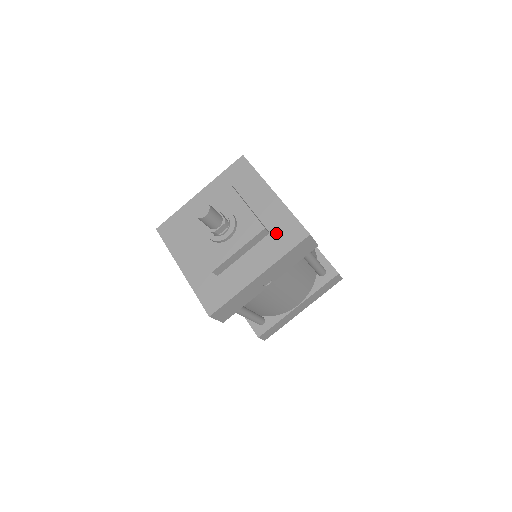
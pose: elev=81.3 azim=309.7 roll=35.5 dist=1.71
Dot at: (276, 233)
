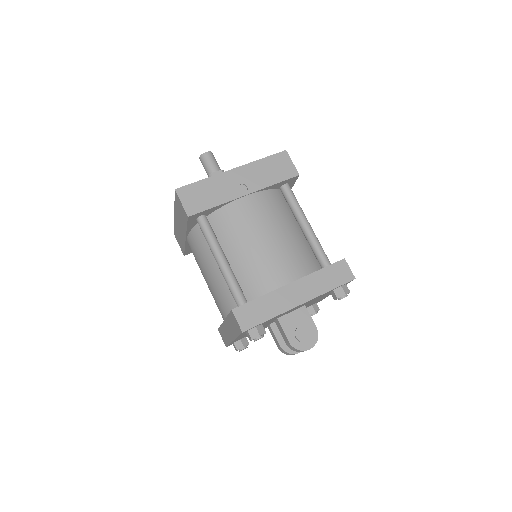
Dot at: occluded
